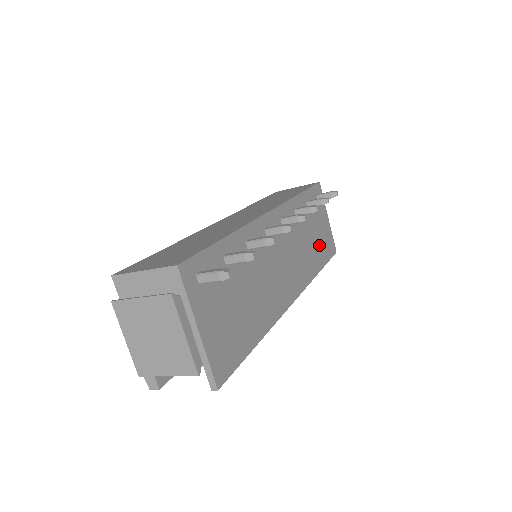
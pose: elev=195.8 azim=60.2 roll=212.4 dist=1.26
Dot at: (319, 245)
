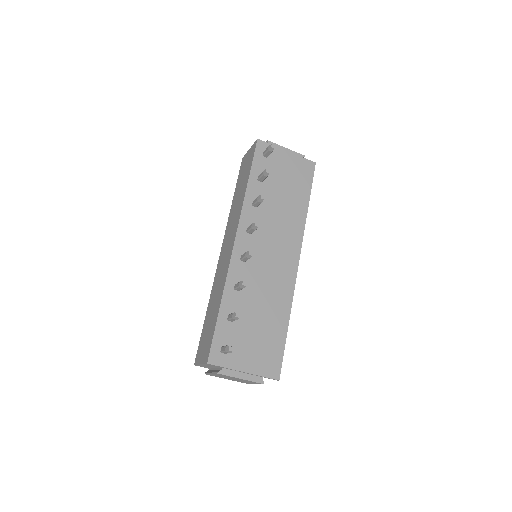
Dot at: (293, 189)
